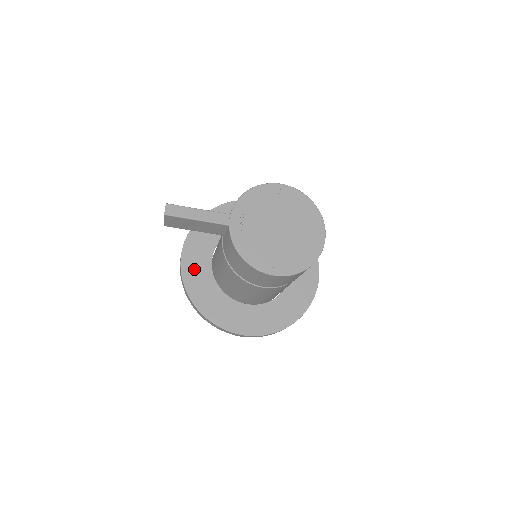
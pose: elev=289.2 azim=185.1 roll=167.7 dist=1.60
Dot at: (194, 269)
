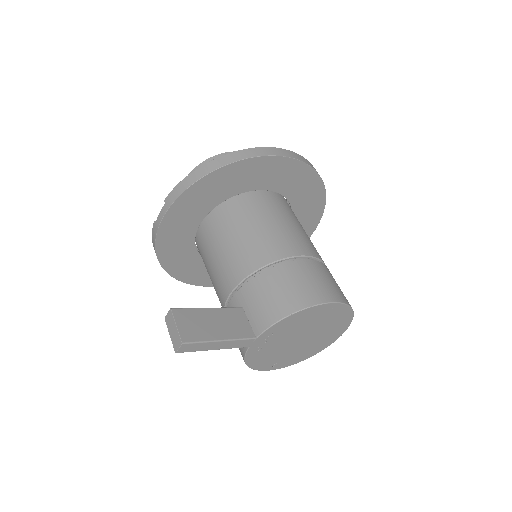
Dot at: (173, 236)
